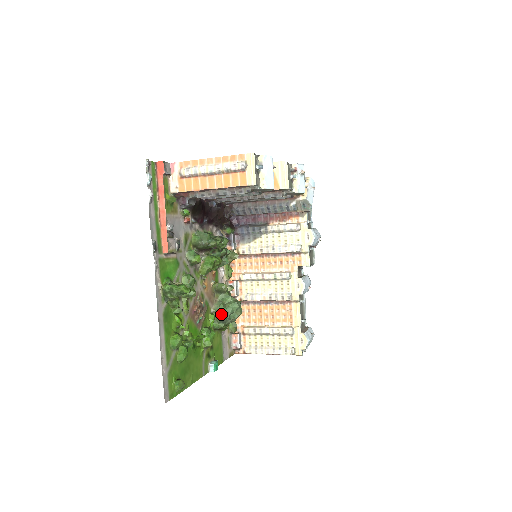
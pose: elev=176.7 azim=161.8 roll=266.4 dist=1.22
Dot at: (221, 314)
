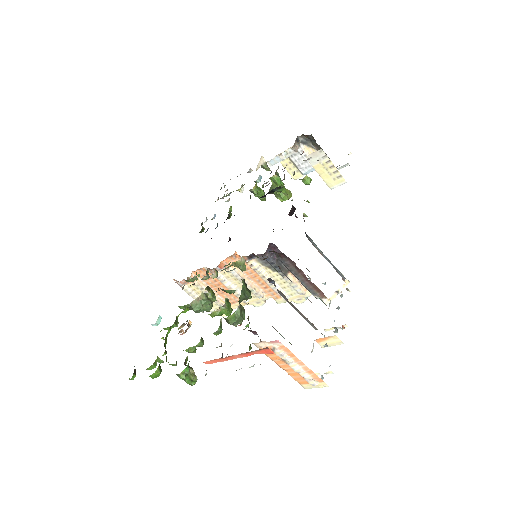
Dot at: (193, 308)
